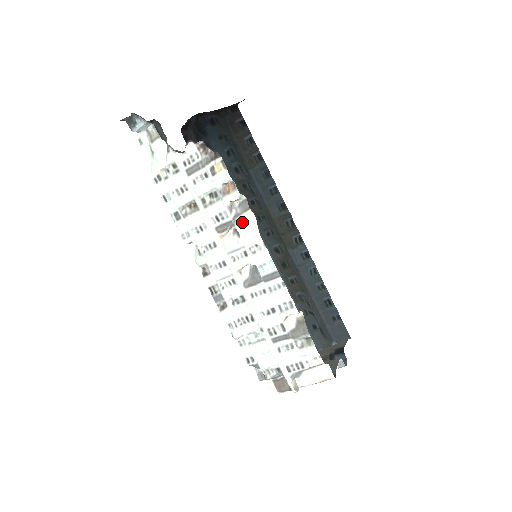
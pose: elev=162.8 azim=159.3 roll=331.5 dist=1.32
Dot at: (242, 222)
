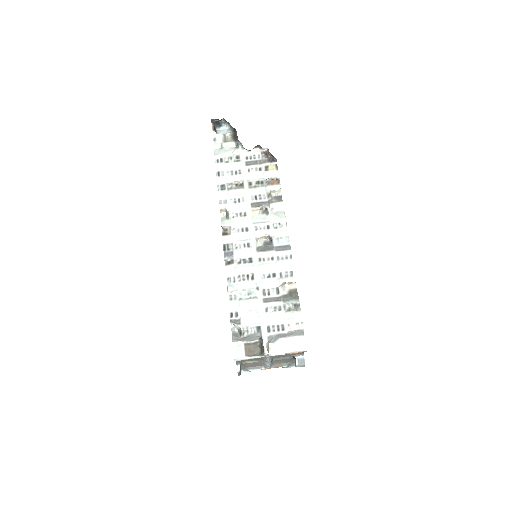
Dot at: (273, 207)
